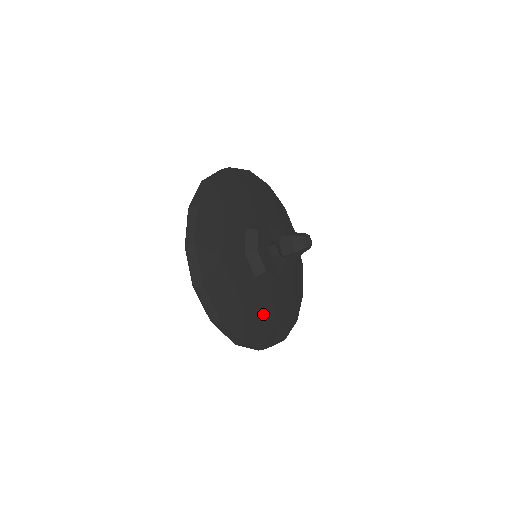
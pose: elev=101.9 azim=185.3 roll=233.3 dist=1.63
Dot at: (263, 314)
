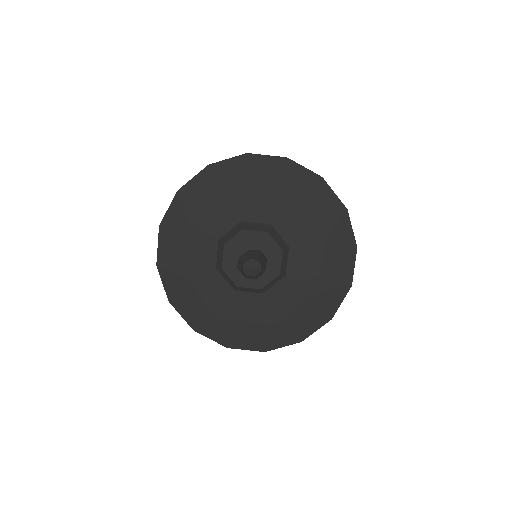
Dot at: (300, 306)
